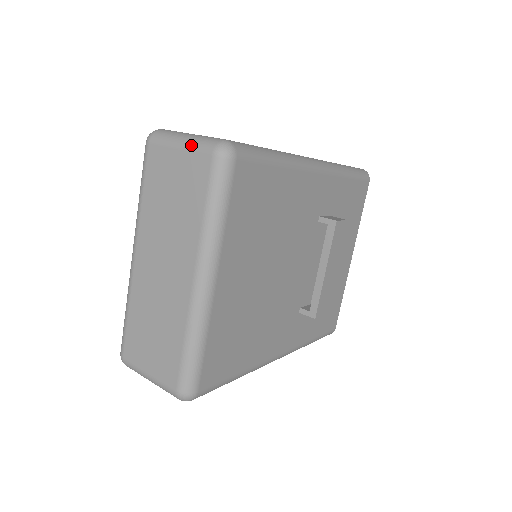
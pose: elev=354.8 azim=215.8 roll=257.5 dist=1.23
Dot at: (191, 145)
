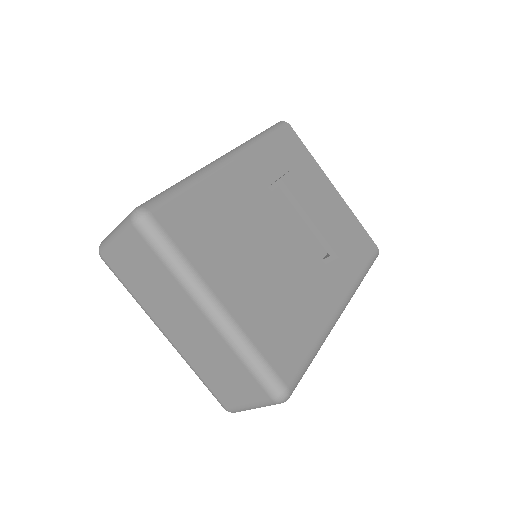
Dot at: (120, 234)
